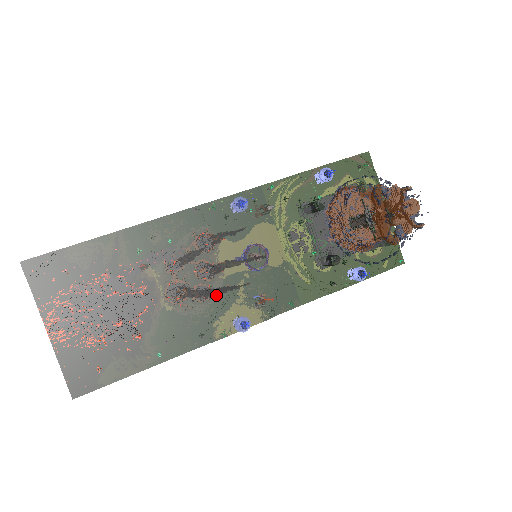
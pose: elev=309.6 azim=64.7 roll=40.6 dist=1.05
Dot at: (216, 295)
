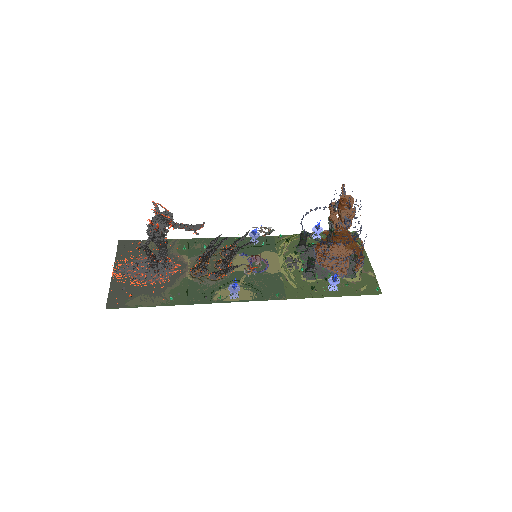
Dot at: (216, 249)
